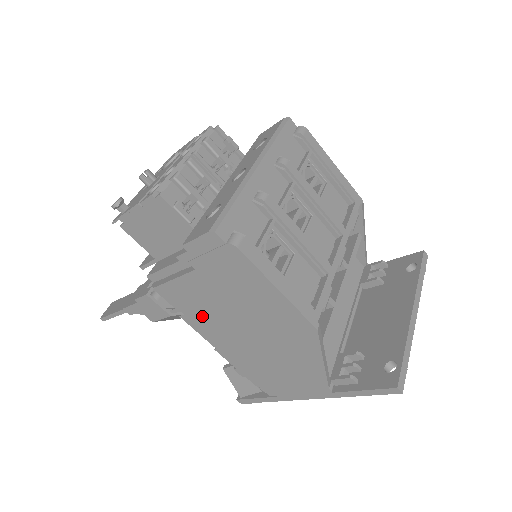
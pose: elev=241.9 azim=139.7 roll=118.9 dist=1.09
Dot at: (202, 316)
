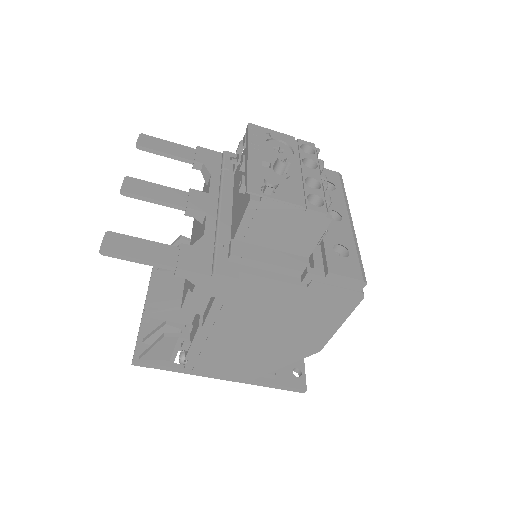
Dot at: (243, 307)
